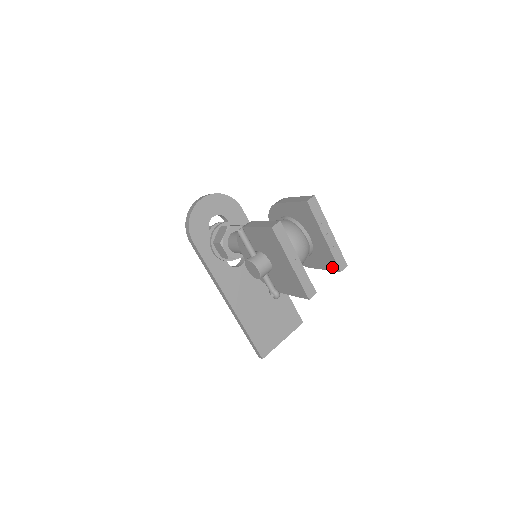
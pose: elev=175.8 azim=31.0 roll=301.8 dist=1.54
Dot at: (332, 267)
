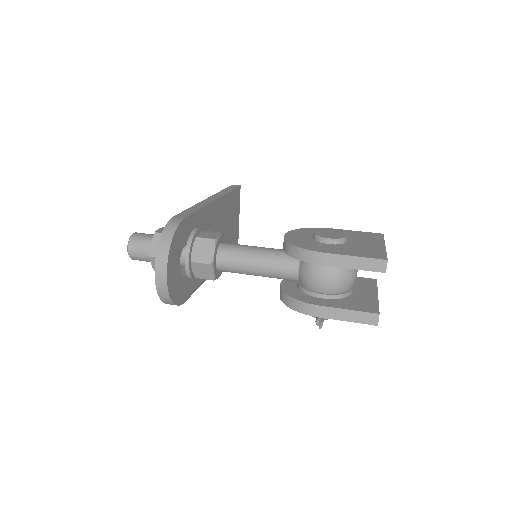
Dot at: occluded
